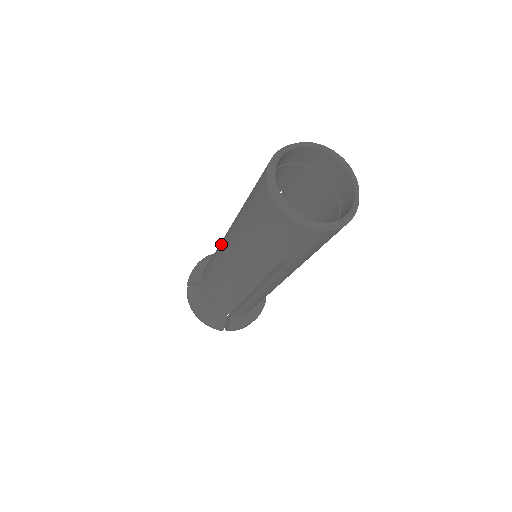
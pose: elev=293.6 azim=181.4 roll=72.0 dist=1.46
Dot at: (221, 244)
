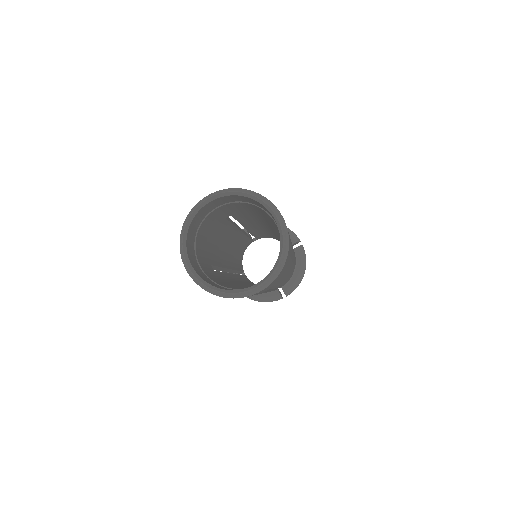
Dot at: occluded
